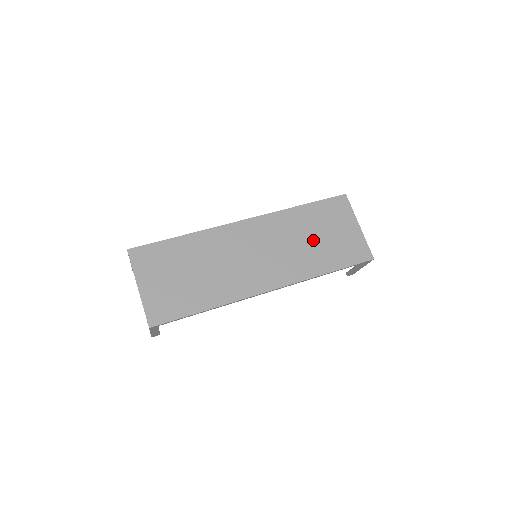
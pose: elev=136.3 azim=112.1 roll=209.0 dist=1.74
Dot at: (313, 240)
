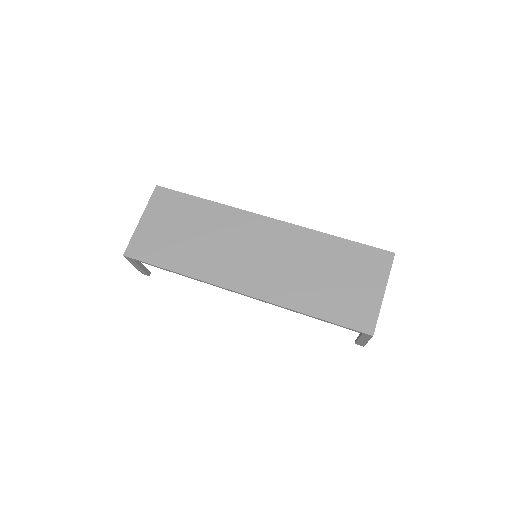
Dot at: (321, 275)
